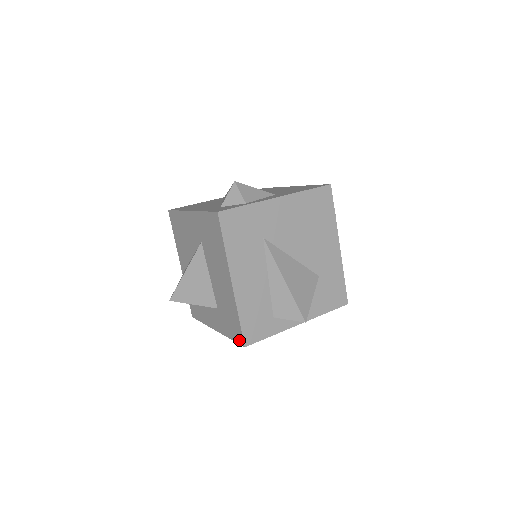
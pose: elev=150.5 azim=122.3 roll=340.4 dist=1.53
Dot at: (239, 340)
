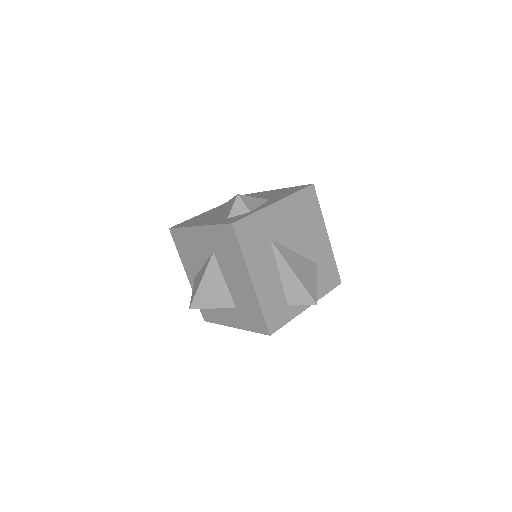
Dot at: (263, 331)
